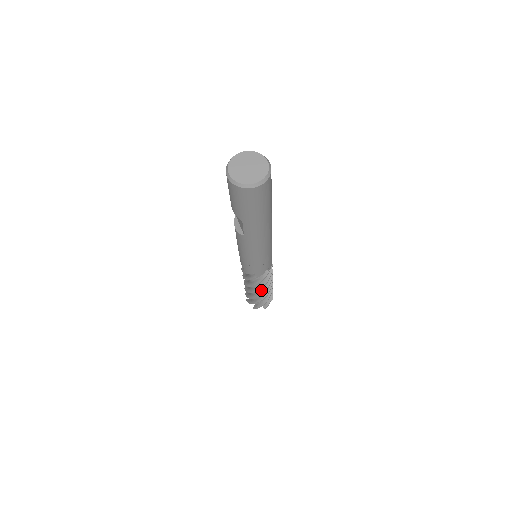
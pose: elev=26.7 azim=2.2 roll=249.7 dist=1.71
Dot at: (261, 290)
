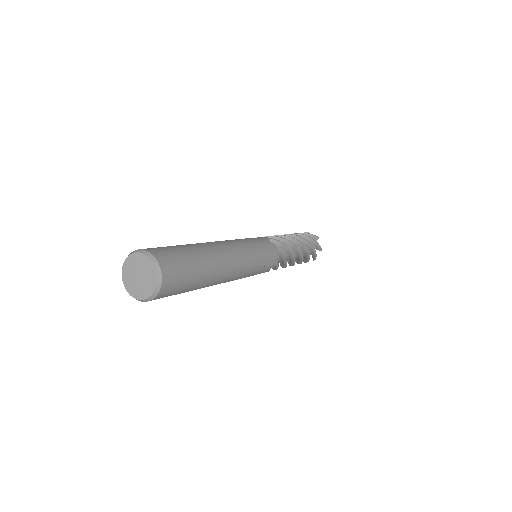
Dot at: occluded
